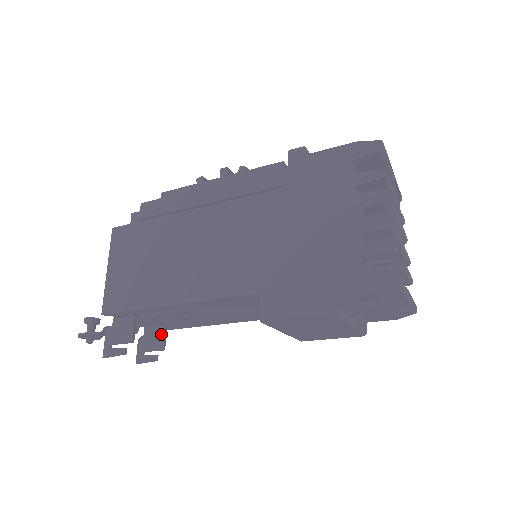
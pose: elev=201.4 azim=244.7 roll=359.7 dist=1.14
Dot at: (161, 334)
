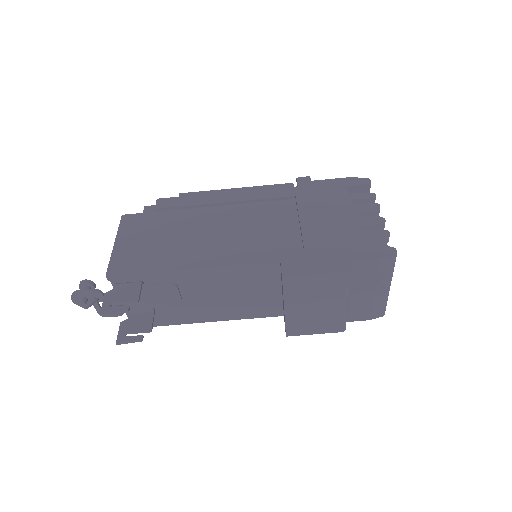
Dot at: (149, 318)
